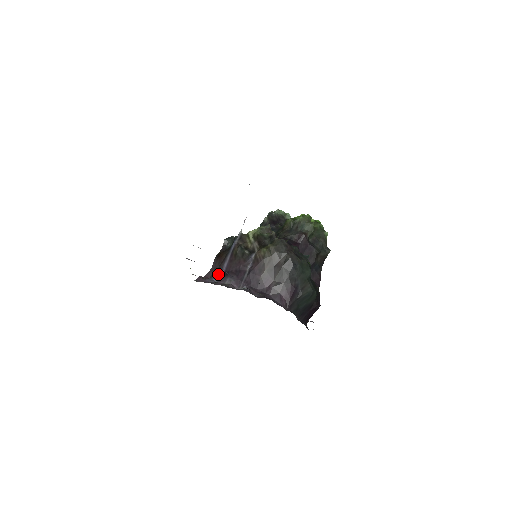
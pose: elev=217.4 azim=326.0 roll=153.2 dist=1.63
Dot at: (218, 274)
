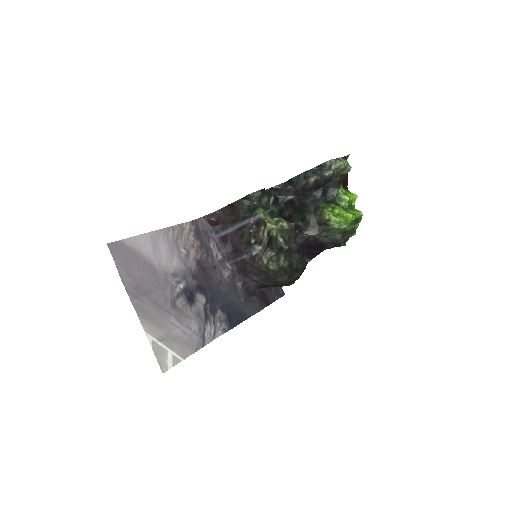
Dot at: (220, 230)
